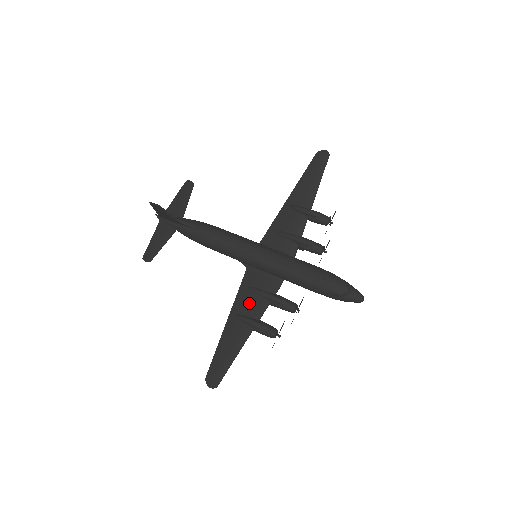
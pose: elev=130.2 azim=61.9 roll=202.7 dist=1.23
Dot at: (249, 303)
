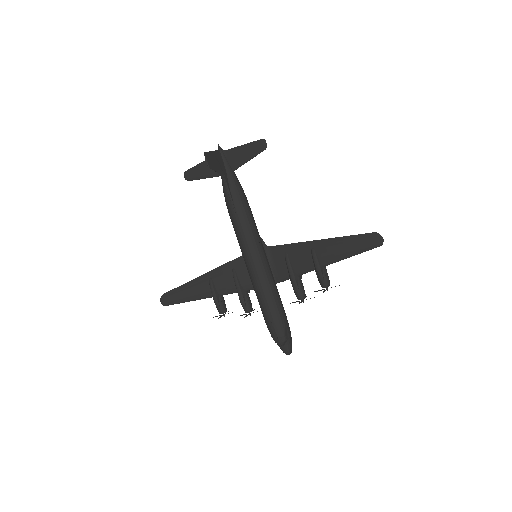
Dot at: (224, 280)
